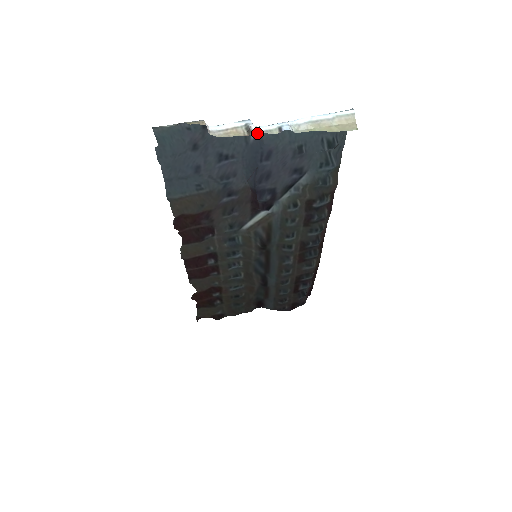
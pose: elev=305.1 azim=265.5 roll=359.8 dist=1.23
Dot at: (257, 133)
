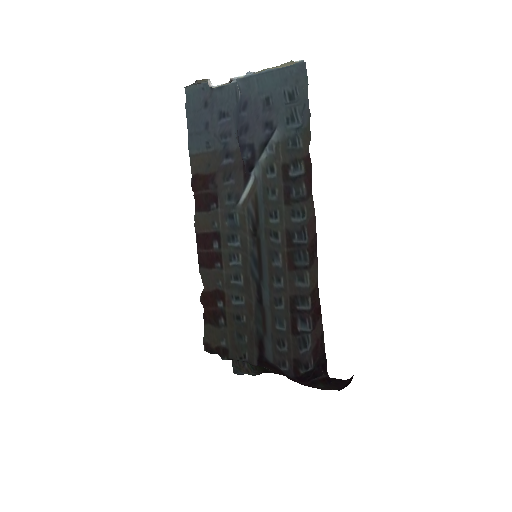
Dot at: (238, 87)
